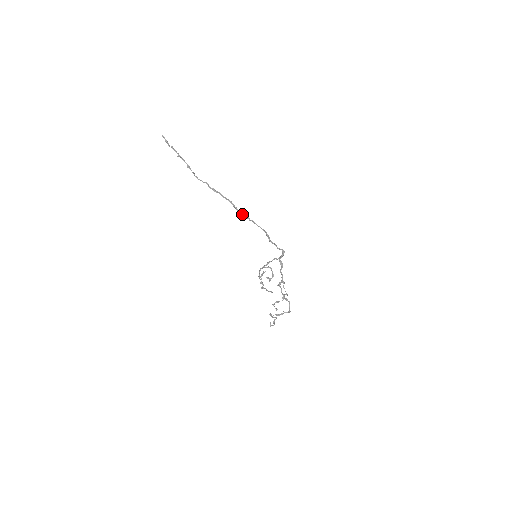
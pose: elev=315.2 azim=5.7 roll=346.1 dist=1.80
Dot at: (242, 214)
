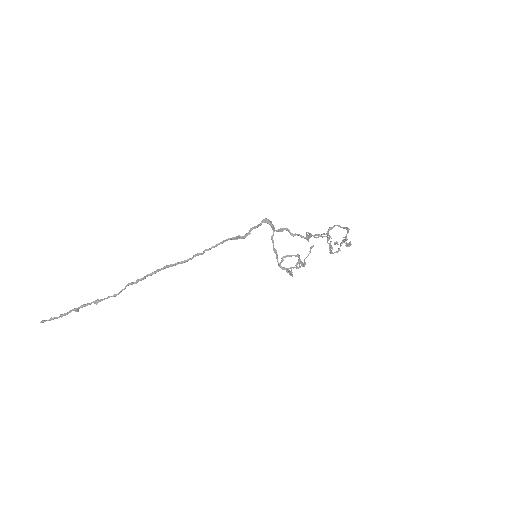
Dot at: occluded
